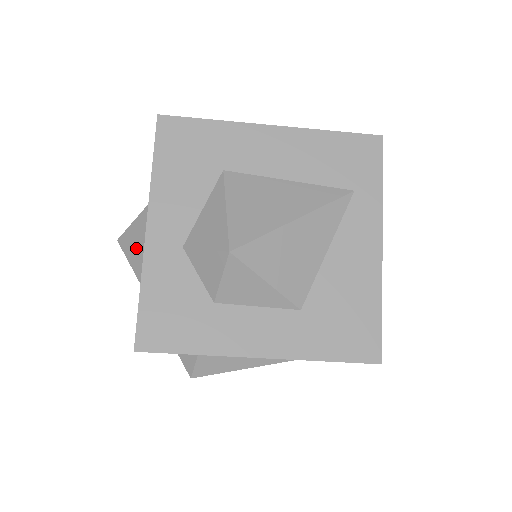
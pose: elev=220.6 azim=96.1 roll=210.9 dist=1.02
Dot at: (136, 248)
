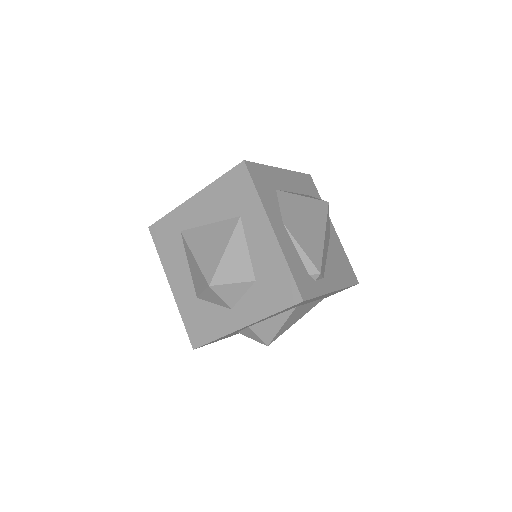
Dot at: (219, 299)
